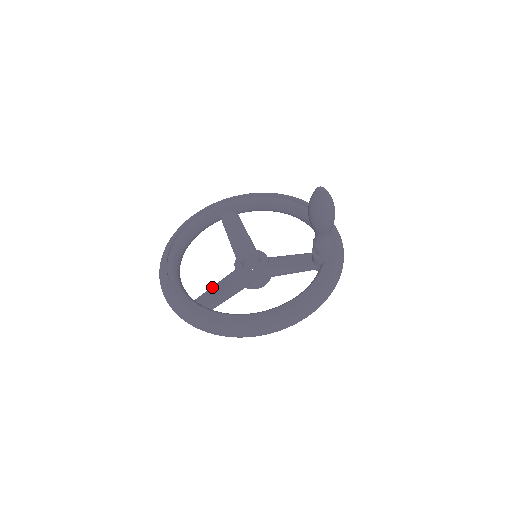
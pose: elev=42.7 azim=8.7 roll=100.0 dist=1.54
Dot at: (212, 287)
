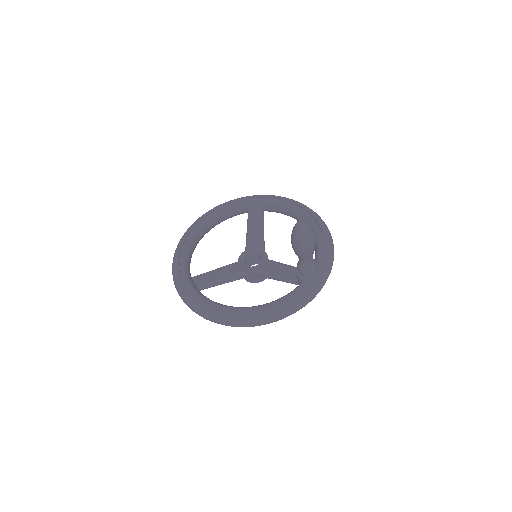
Dot at: (211, 271)
